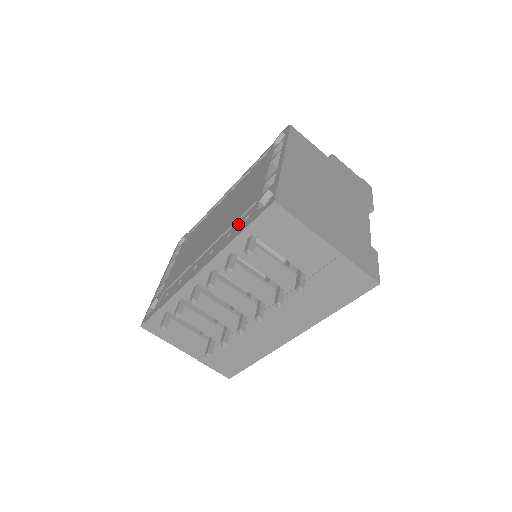
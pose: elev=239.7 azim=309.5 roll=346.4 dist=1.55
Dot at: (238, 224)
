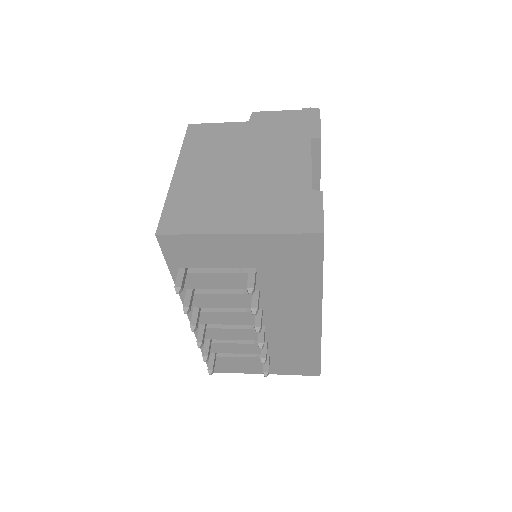
Dot at: occluded
